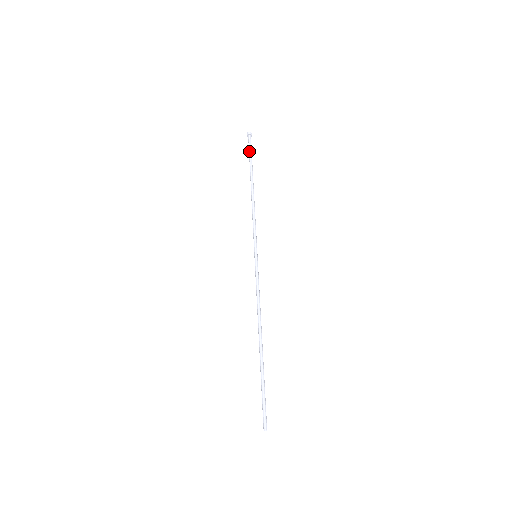
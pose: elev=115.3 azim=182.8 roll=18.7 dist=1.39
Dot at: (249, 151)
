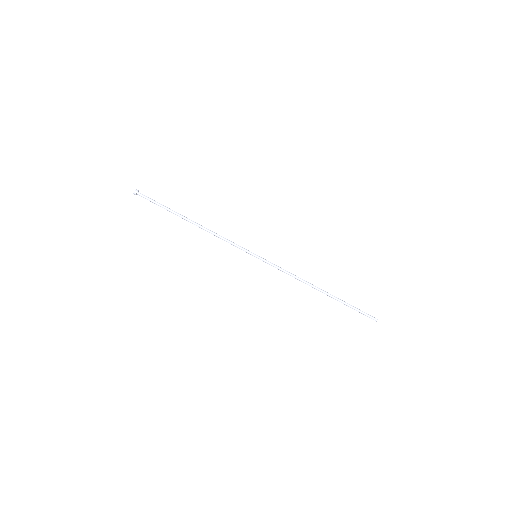
Dot at: occluded
